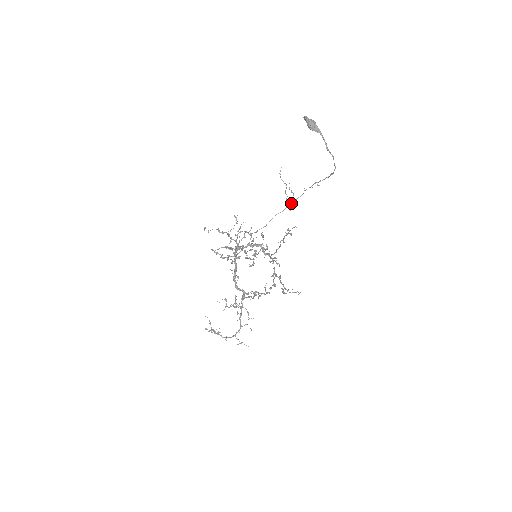
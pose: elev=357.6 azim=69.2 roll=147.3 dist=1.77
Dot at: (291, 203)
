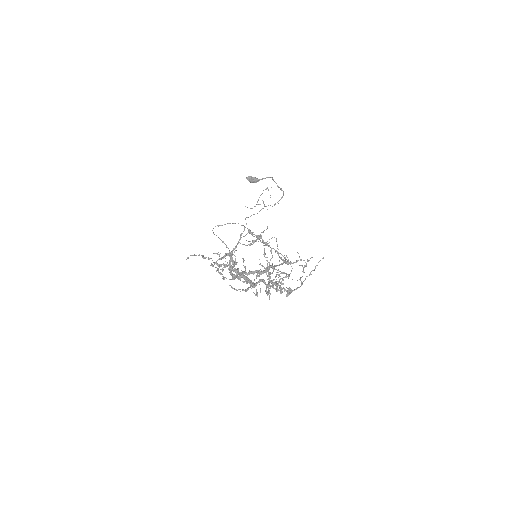
Dot at: (268, 190)
